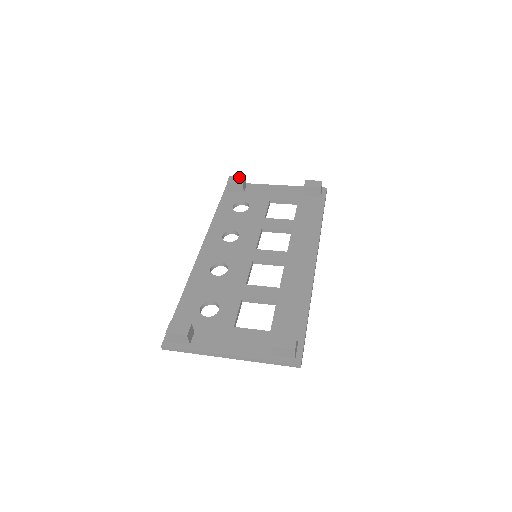
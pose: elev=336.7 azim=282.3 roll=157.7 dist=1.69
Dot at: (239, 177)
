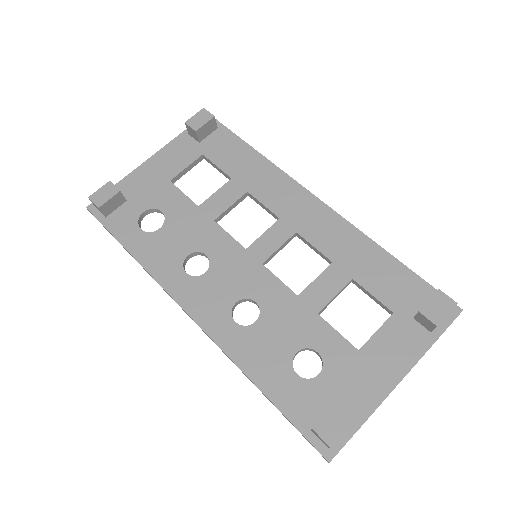
Dot at: (103, 187)
